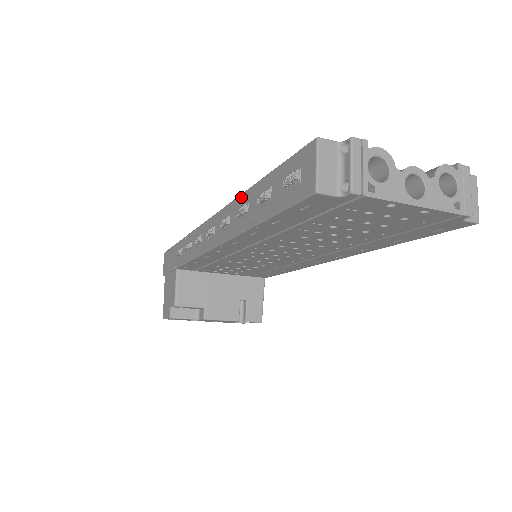
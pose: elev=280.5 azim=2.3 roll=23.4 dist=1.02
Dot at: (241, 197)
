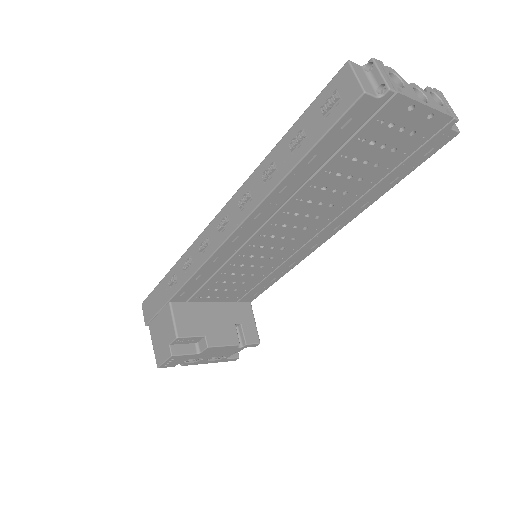
Dot at: (261, 165)
